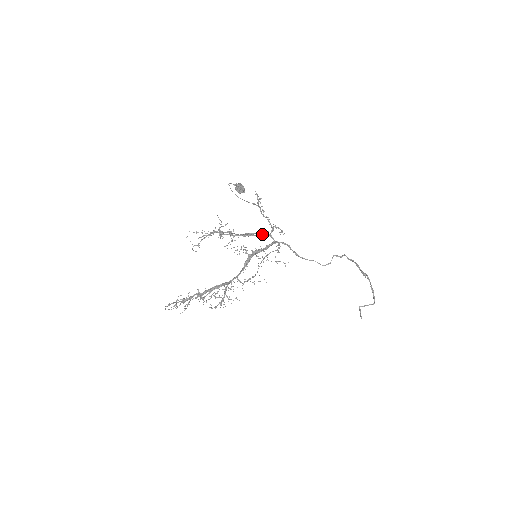
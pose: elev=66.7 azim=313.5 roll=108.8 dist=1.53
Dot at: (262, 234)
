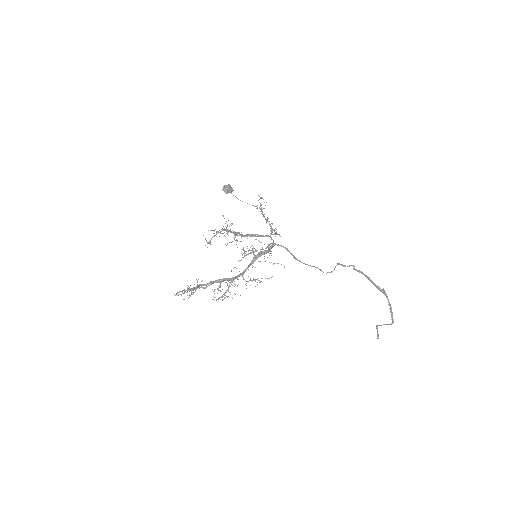
Dot at: (262, 235)
